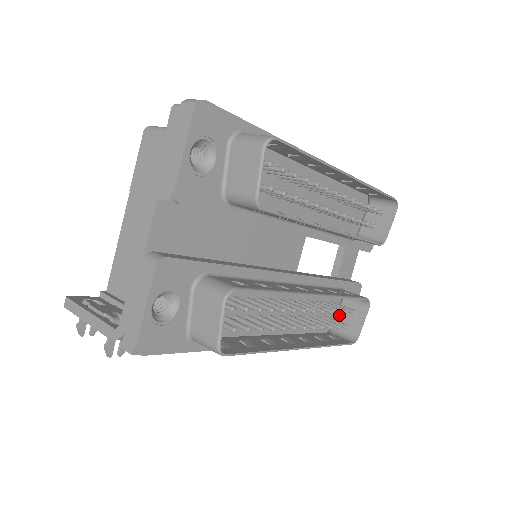
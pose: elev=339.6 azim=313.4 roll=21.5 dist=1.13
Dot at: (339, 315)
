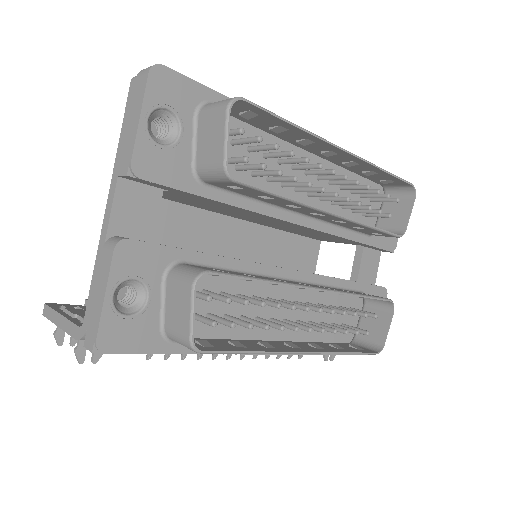
Dot at: (361, 323)
